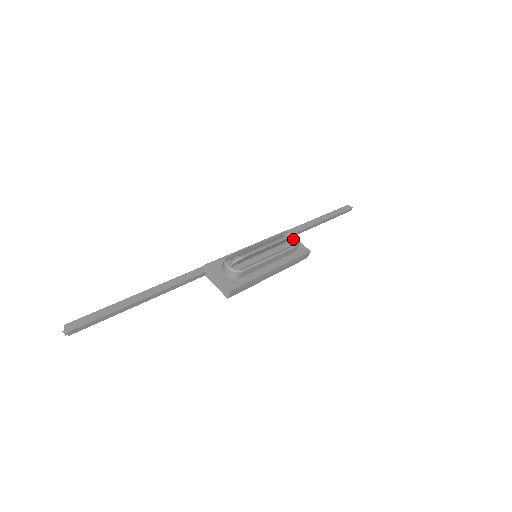
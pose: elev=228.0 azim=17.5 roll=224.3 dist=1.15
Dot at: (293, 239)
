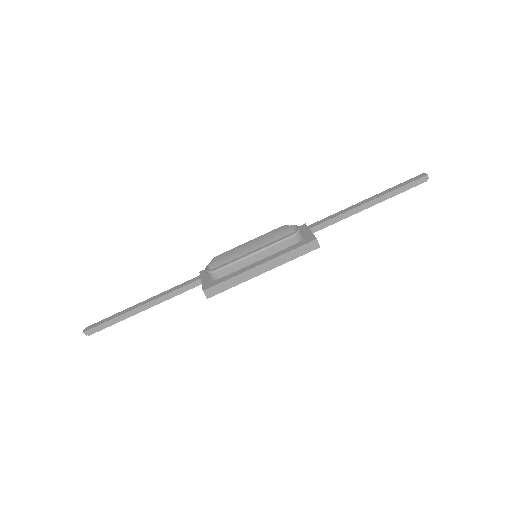
Dot at: (297, 230)
